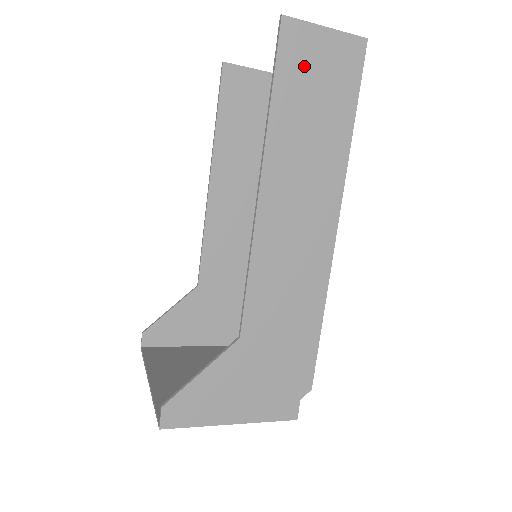
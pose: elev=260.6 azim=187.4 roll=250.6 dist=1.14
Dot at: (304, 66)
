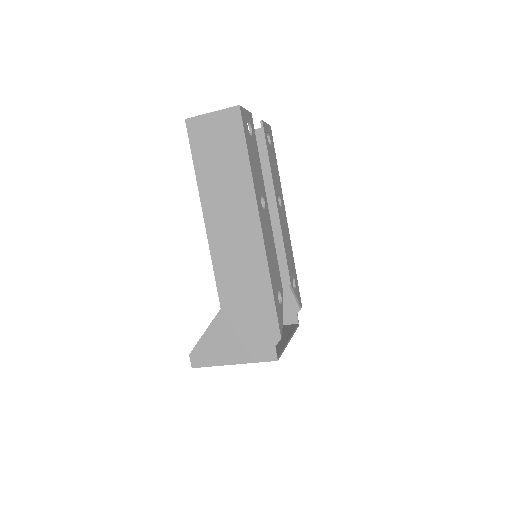
Dot at: (206, 140)
